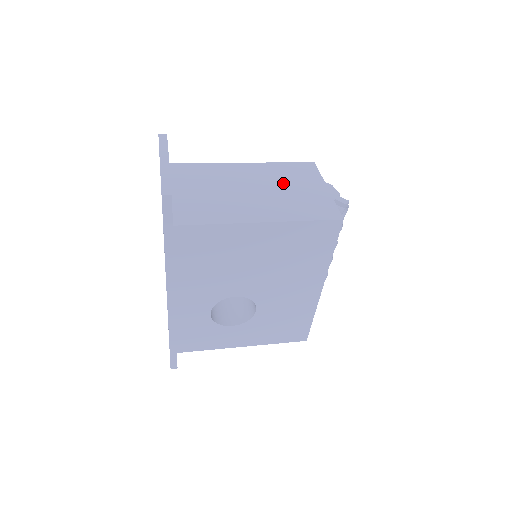
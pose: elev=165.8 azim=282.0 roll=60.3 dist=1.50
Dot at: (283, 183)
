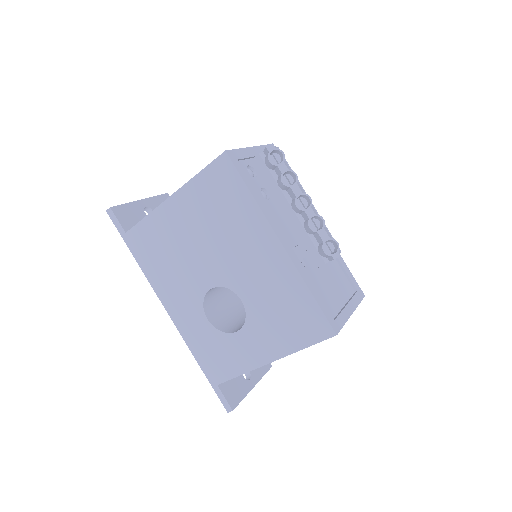
Dot at: occluded
